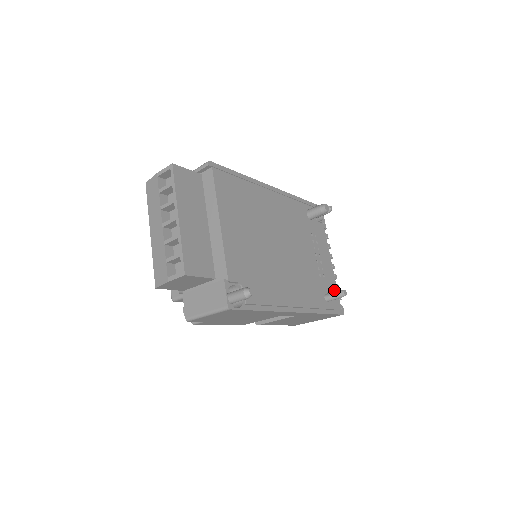
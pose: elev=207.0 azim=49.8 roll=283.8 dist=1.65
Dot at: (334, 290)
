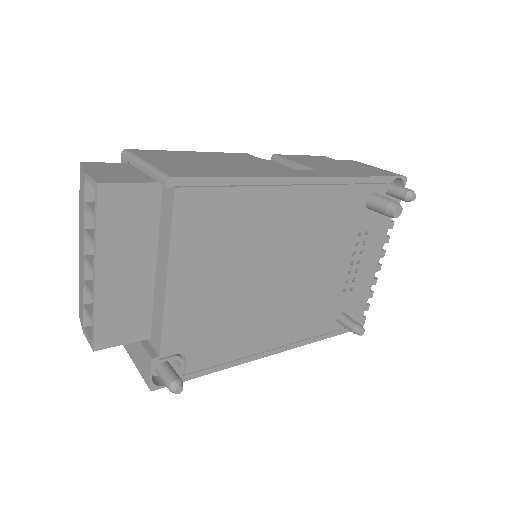
Dot at: (361, 302)
